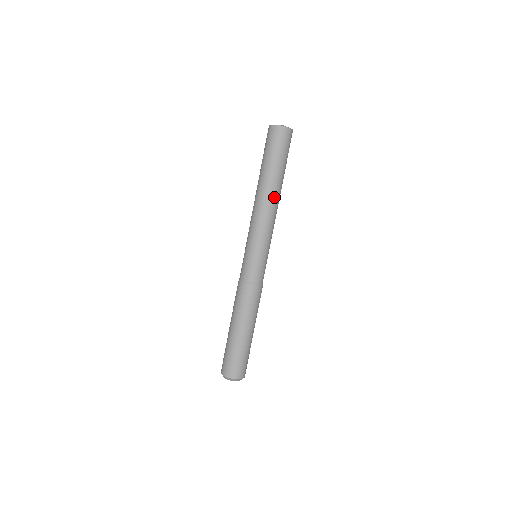
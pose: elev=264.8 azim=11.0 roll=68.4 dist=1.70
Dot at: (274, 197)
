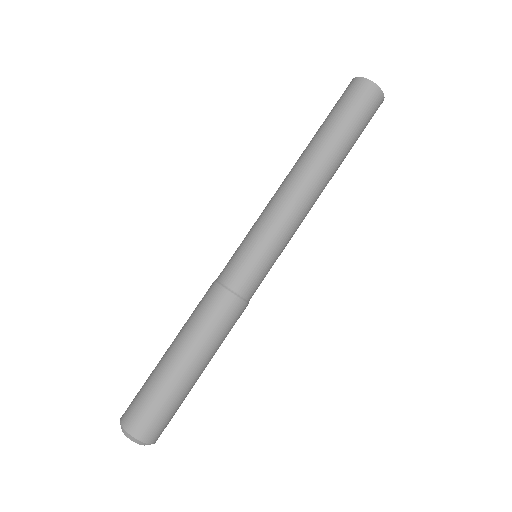
Dot at: (305, 166)
